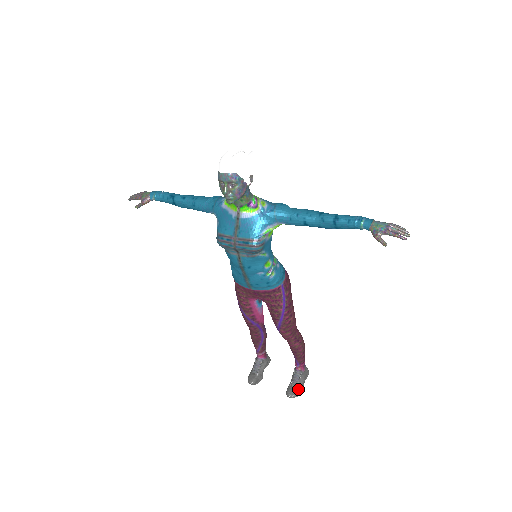
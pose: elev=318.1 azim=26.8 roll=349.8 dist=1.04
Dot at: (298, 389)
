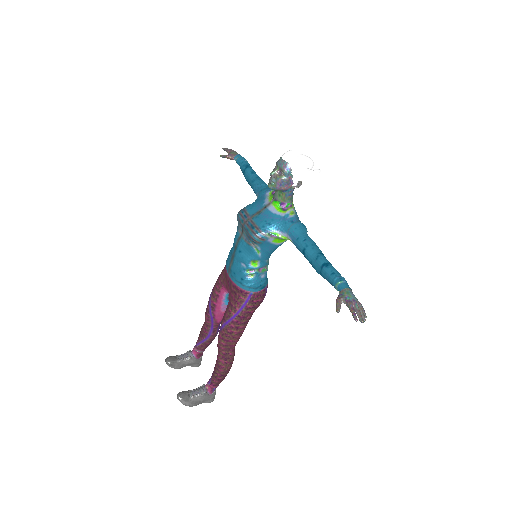
Dot at: (190, 400)
